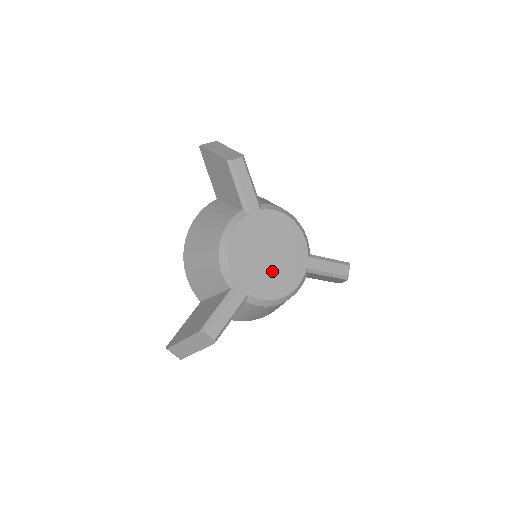
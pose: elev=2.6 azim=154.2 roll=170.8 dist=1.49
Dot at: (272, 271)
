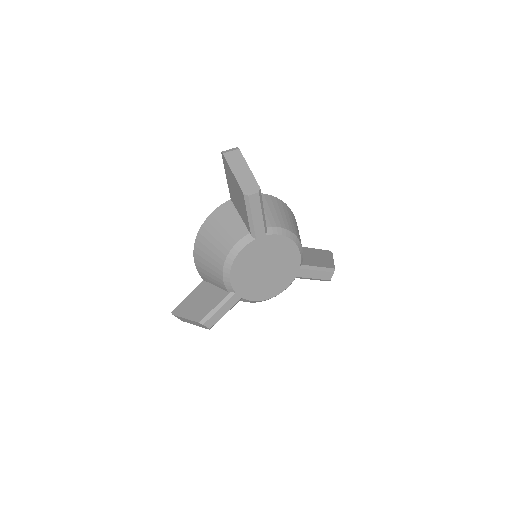
Dot at: (266, 281)
